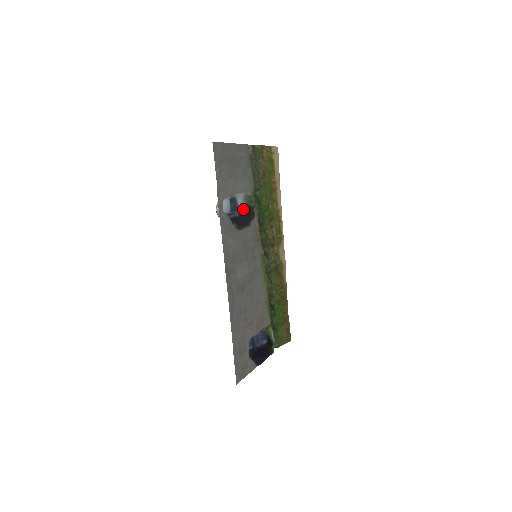
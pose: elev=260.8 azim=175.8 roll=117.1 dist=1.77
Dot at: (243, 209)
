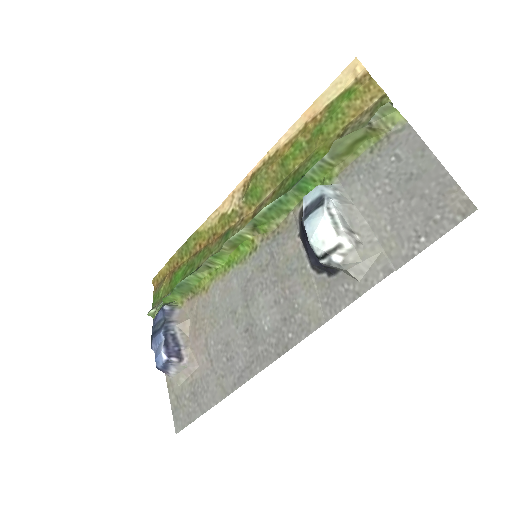
Dot at: (304, 201)
